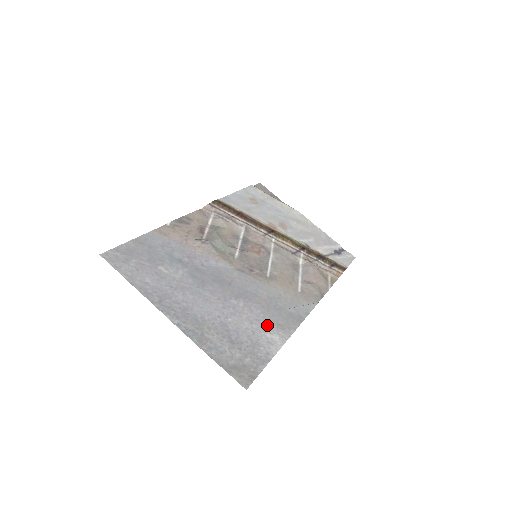
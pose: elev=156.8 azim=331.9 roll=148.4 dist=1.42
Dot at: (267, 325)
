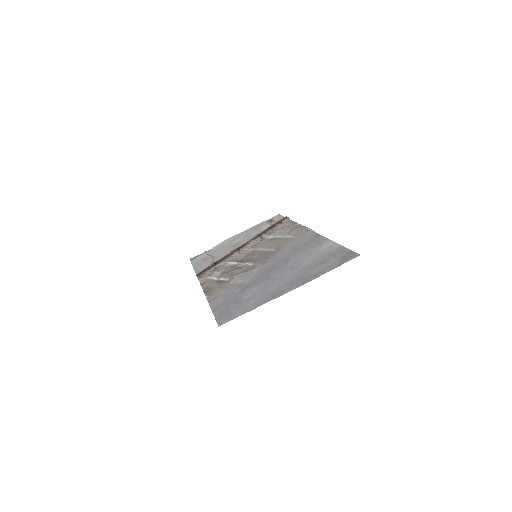
Dot at: (315, 249)
